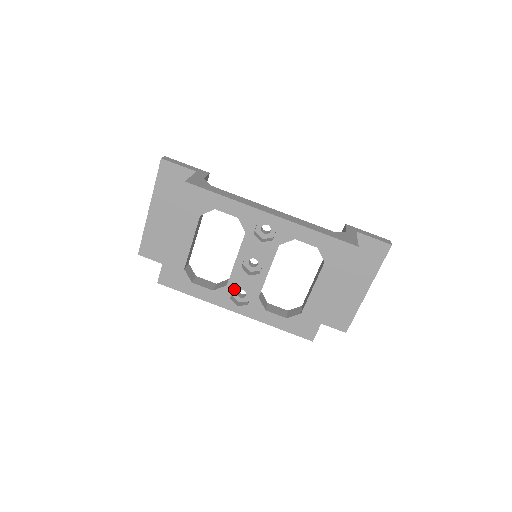
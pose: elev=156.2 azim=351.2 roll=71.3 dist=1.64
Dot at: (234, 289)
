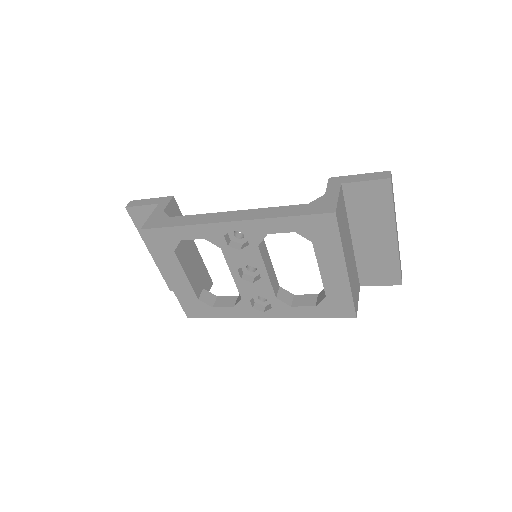
Dot at: (250, 299)
